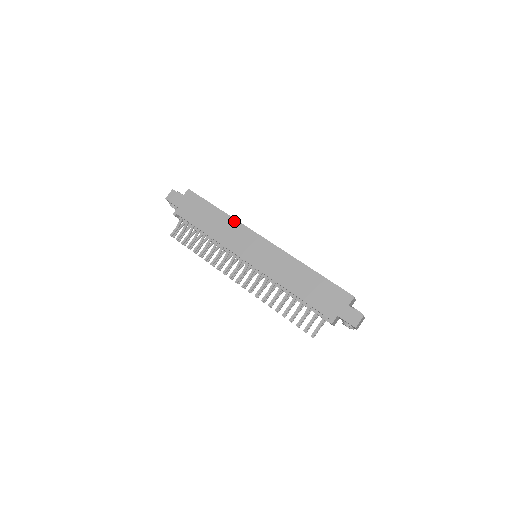
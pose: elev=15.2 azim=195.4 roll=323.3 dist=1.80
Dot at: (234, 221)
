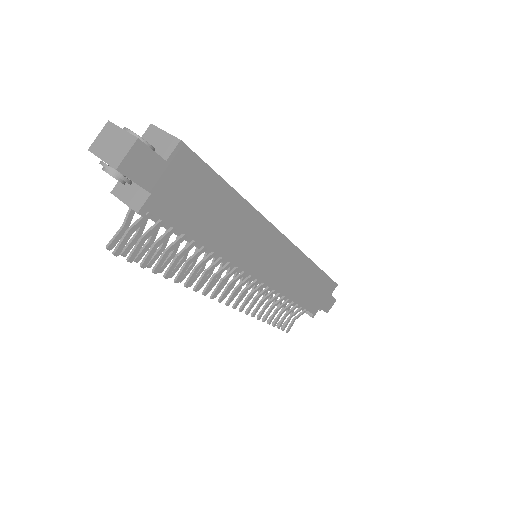
Dot at: (256, 215)
